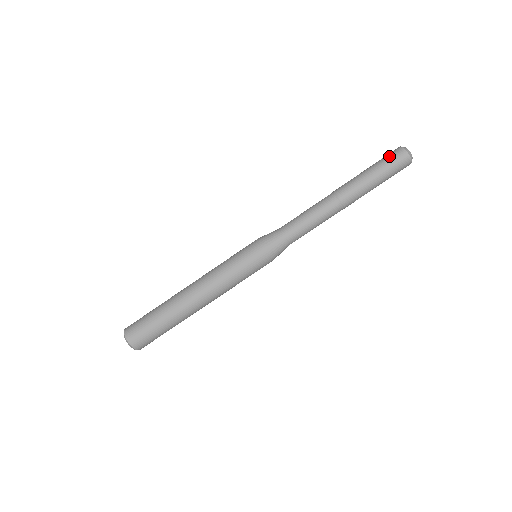
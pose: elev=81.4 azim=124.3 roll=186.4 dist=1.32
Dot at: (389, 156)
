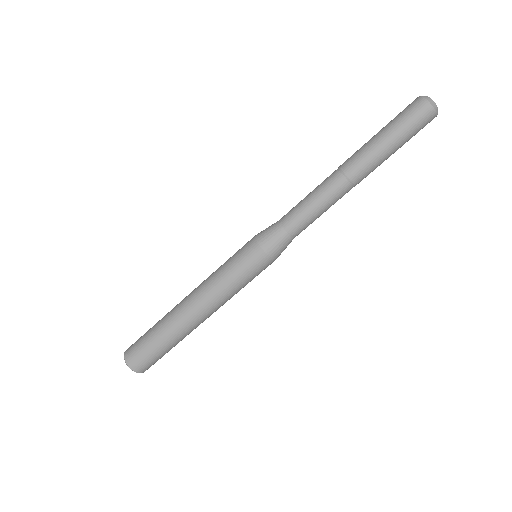
Dot at: (412, 117)
